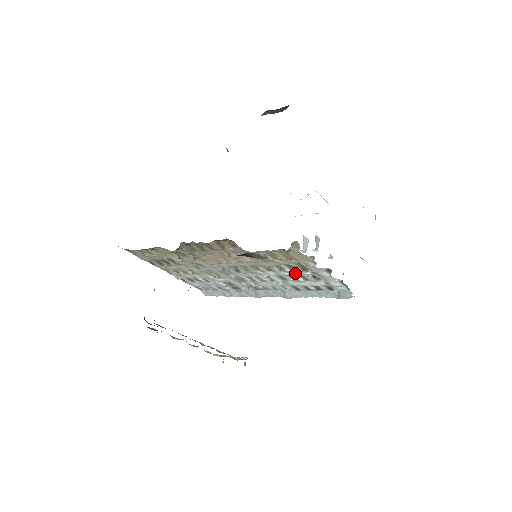
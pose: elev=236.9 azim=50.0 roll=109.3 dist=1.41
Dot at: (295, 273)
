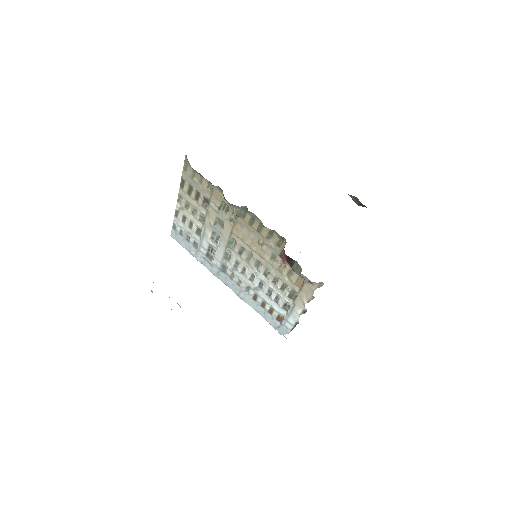
Dot at: (278, 292)
